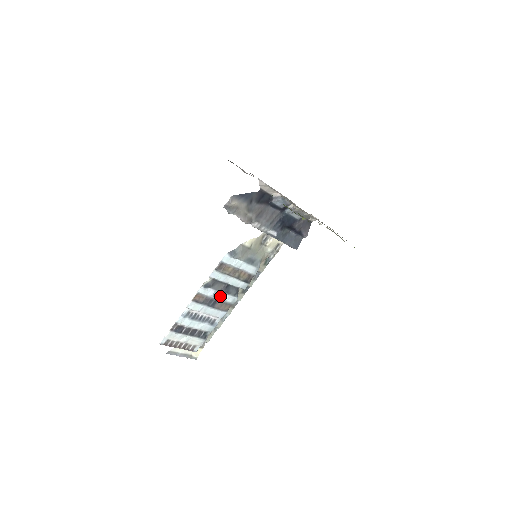
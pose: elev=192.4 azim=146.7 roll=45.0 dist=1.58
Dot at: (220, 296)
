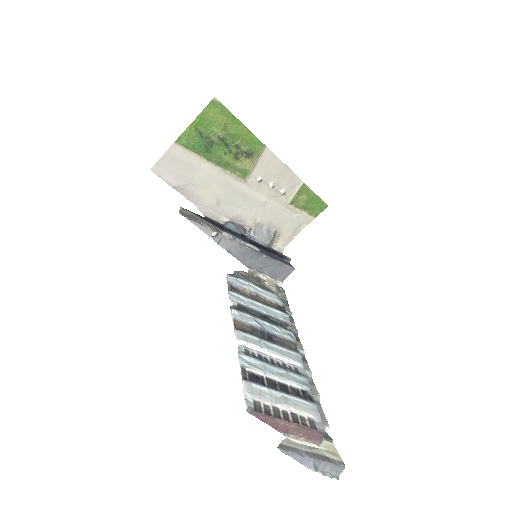
Dot at: (268, 328)
